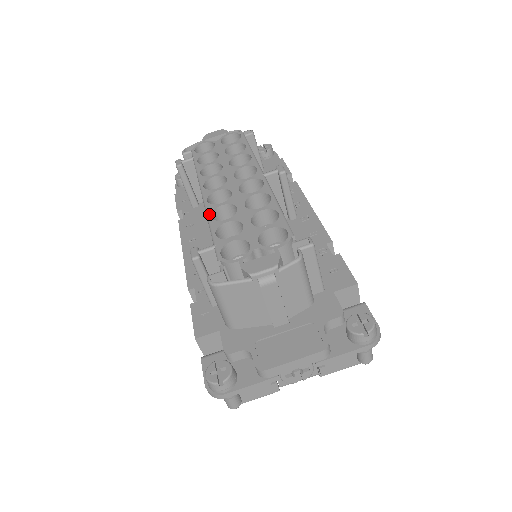
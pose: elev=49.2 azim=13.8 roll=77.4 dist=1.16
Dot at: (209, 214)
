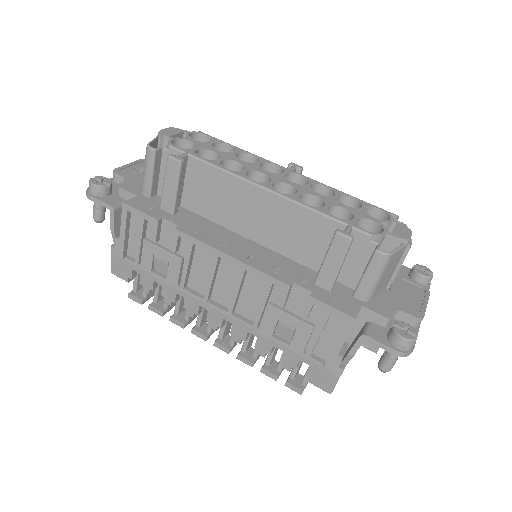
Dot at: (303, 203)
